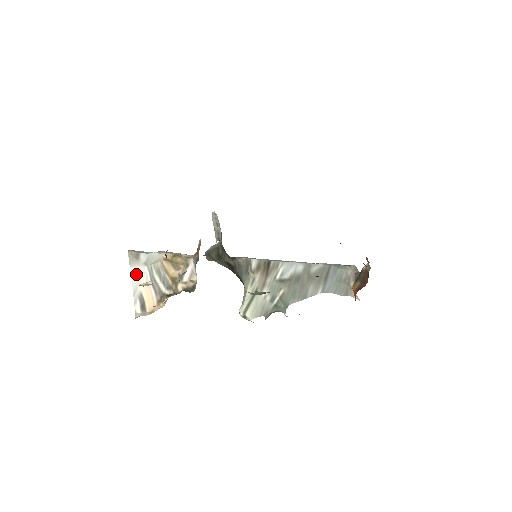
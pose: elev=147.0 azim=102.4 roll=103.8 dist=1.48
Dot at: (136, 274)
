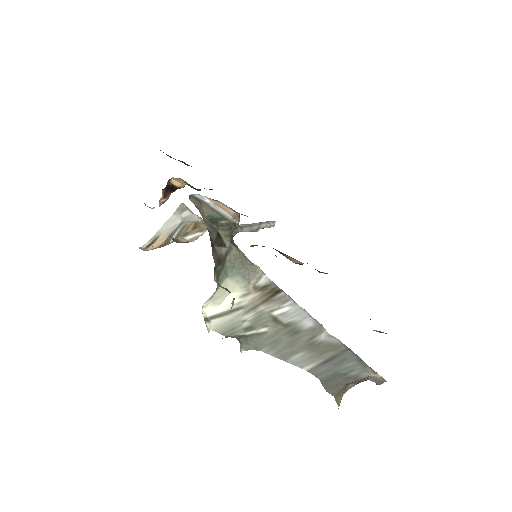
Dot at: (171, 222)
